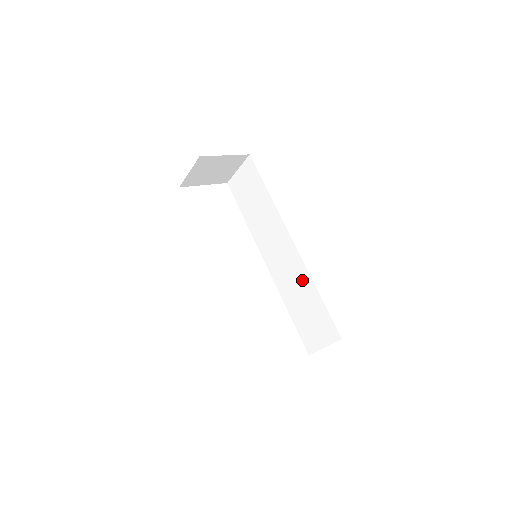
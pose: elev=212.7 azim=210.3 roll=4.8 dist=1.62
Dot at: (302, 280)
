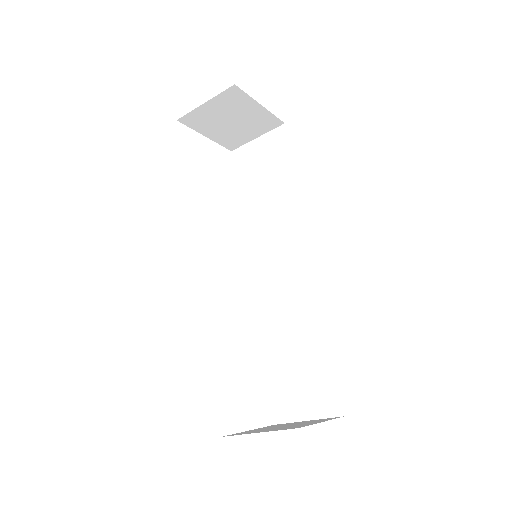
Dot at: (306, 313)
